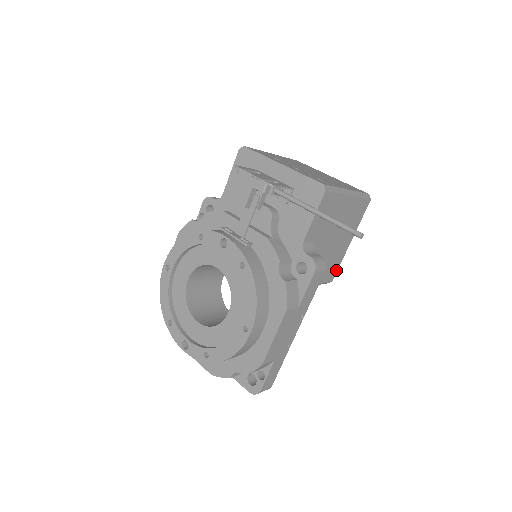
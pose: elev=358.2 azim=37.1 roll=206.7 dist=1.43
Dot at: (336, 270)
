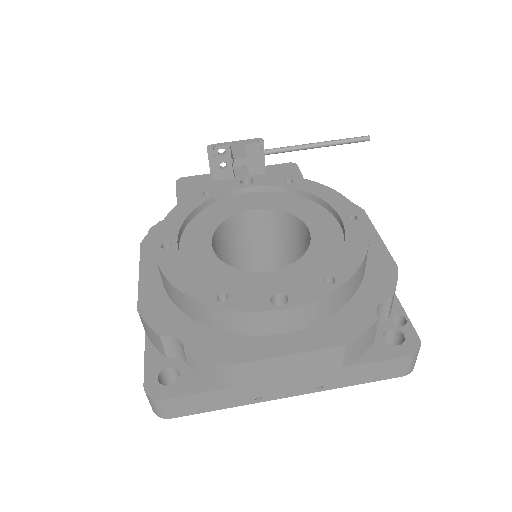
Dot at: occluded
